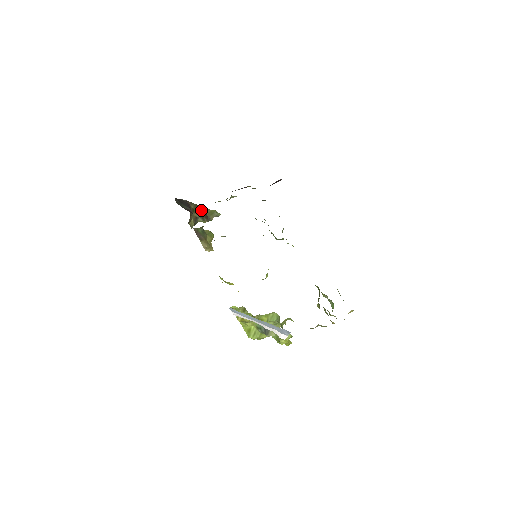
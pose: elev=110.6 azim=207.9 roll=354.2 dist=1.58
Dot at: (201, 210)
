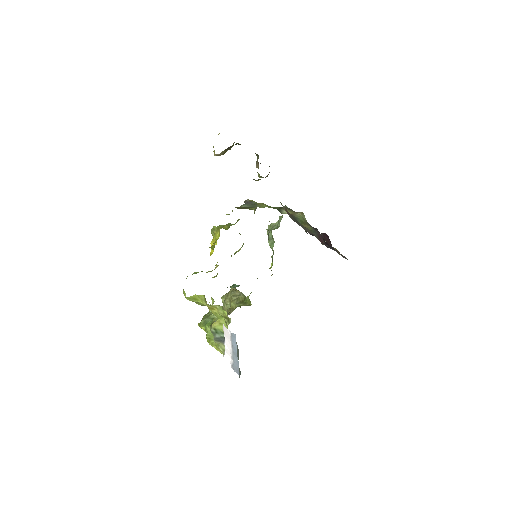
Dot at: occluded
